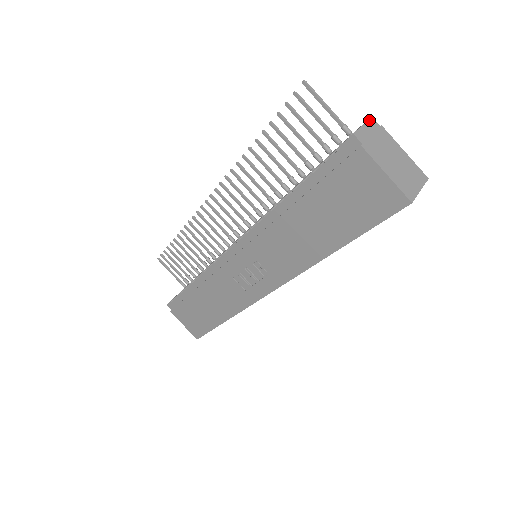
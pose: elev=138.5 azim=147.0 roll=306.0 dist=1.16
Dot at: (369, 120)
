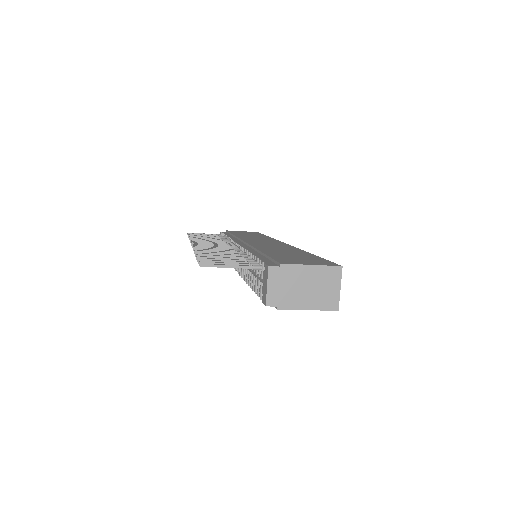
Dot at: (269, 273)
